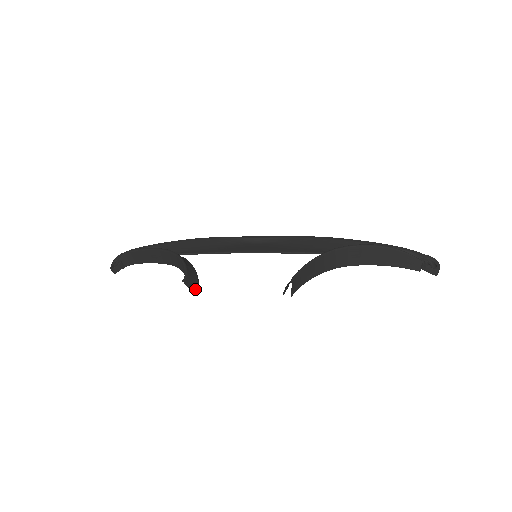
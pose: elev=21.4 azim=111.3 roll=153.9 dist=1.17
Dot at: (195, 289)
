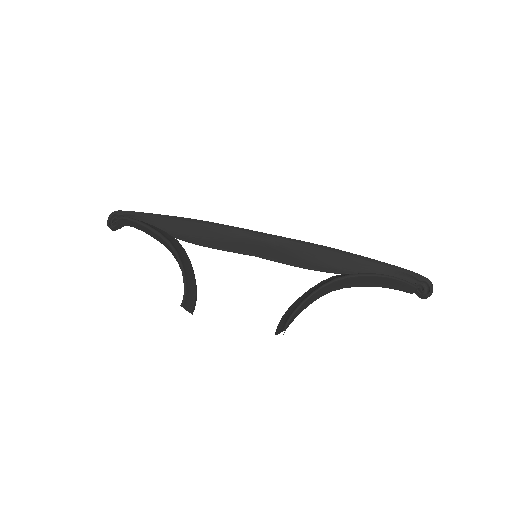
Dot at: (193, 308)
